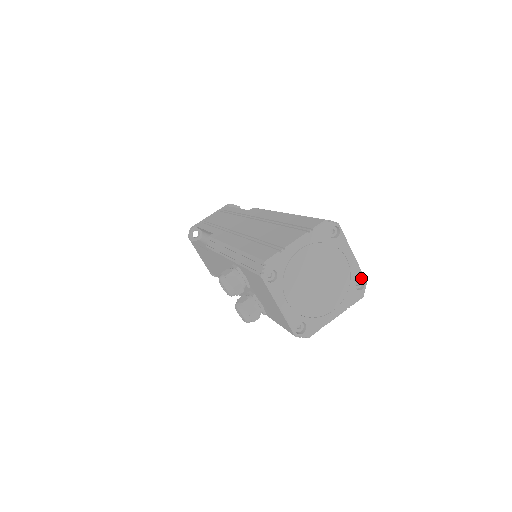
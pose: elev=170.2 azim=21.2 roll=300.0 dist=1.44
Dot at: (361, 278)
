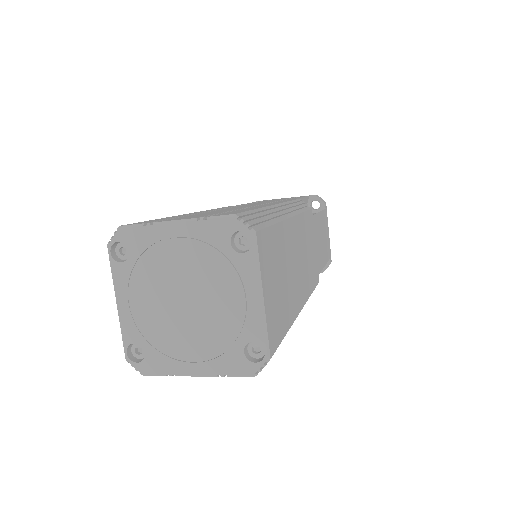
Dot at: (264, 345)
